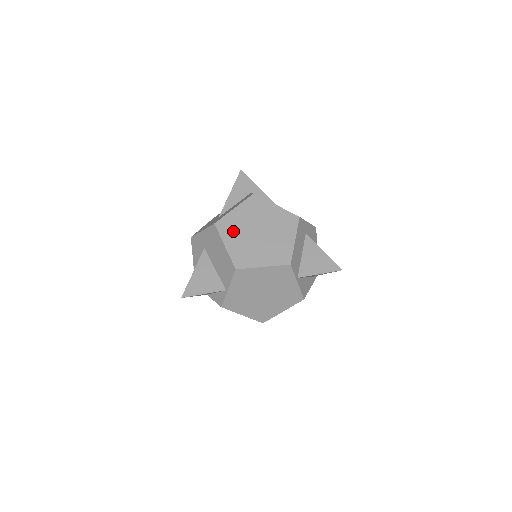
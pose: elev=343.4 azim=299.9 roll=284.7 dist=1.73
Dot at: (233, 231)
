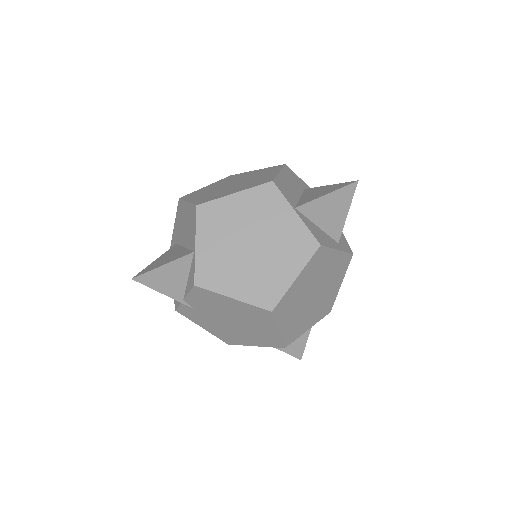
Dot at: (200, 193)
